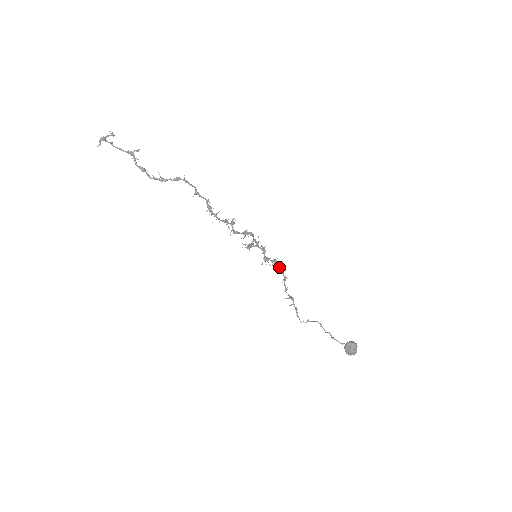
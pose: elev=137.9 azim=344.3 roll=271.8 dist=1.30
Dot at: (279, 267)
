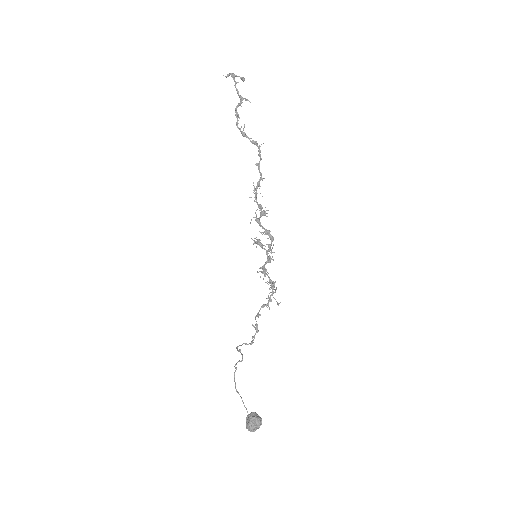
Dot at: (272, 292)
